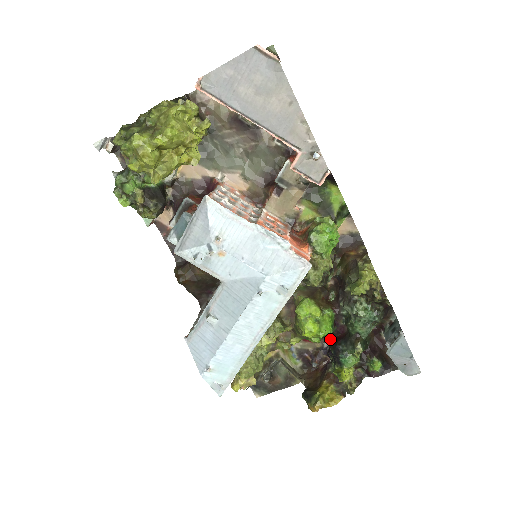
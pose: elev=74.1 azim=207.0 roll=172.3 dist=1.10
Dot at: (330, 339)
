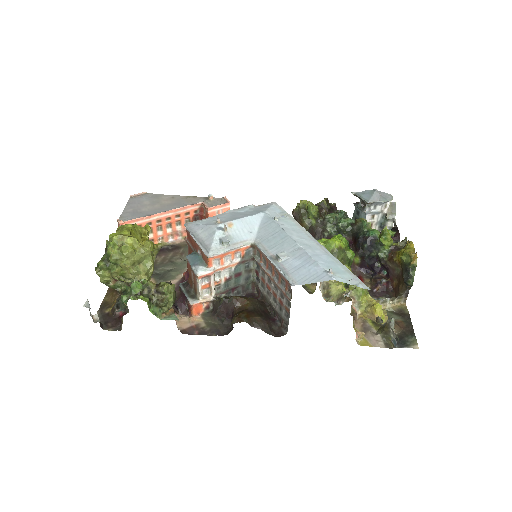
Dot at: (356, 252)
